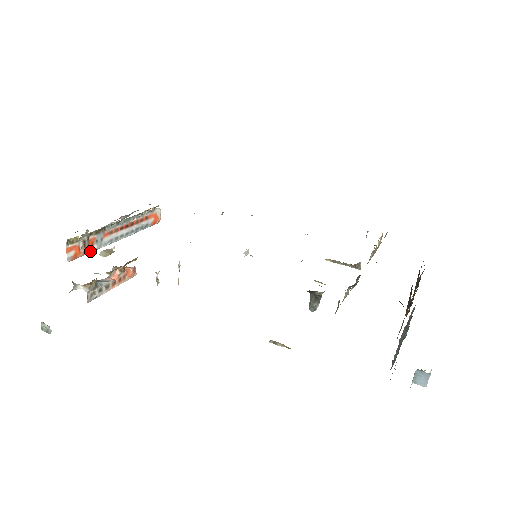
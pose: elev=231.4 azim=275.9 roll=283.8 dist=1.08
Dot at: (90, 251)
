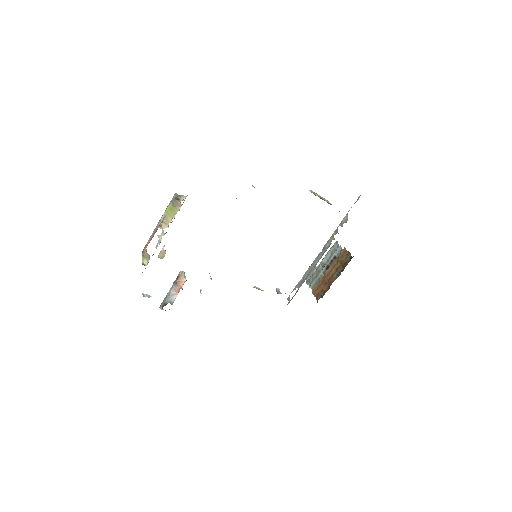
Dot at: occluded
